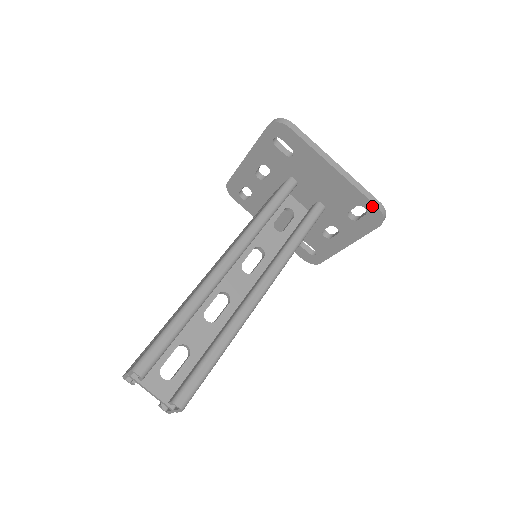
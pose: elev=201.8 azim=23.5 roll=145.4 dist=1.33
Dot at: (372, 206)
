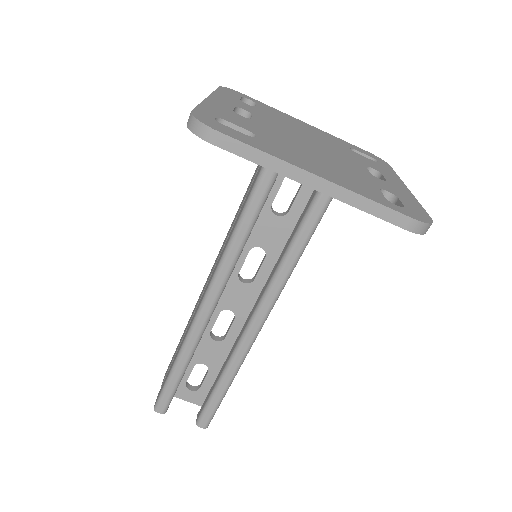
Dot at: (397, 224)
